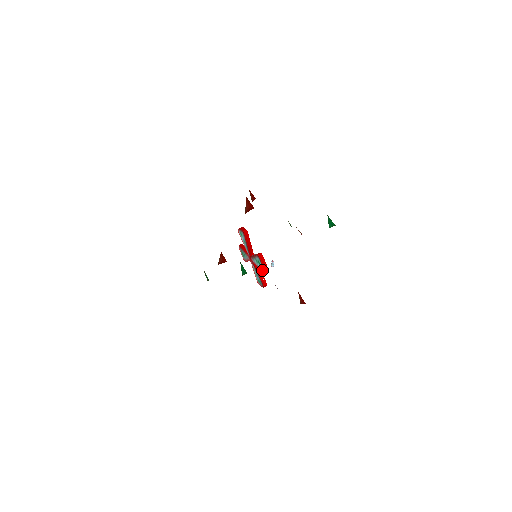
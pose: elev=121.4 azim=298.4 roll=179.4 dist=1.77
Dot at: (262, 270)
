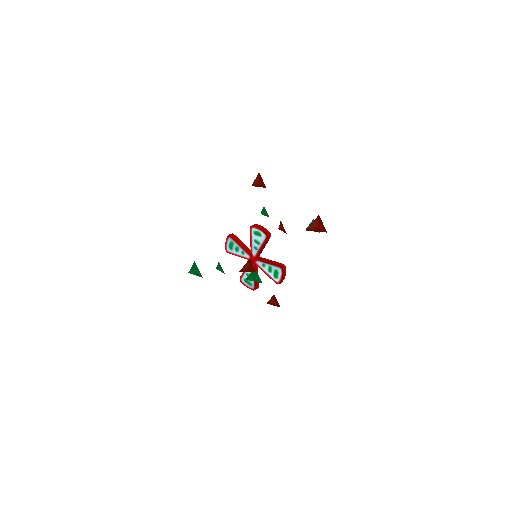
Dot at: (275, 280)
